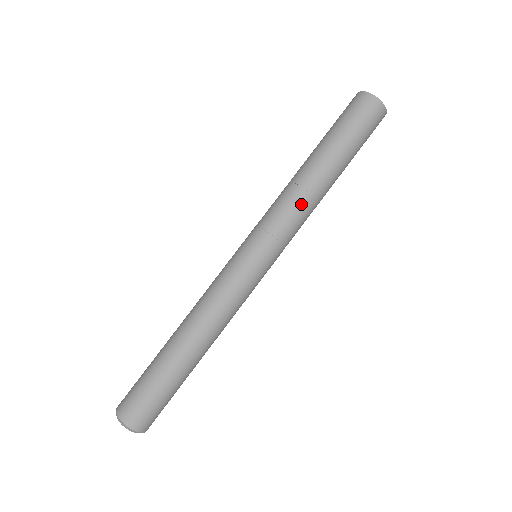
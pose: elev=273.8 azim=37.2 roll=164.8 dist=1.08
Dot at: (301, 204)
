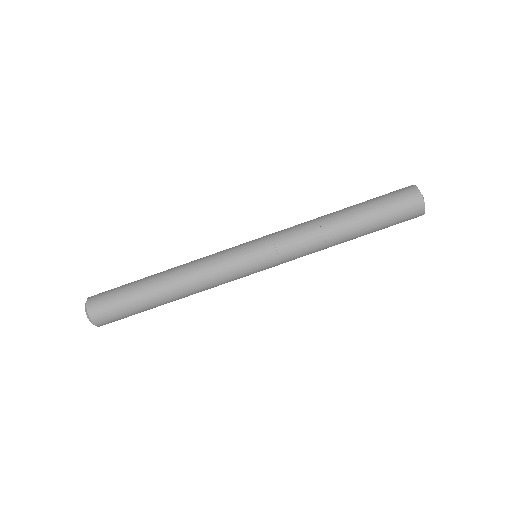
Dot at: (314, 247)
